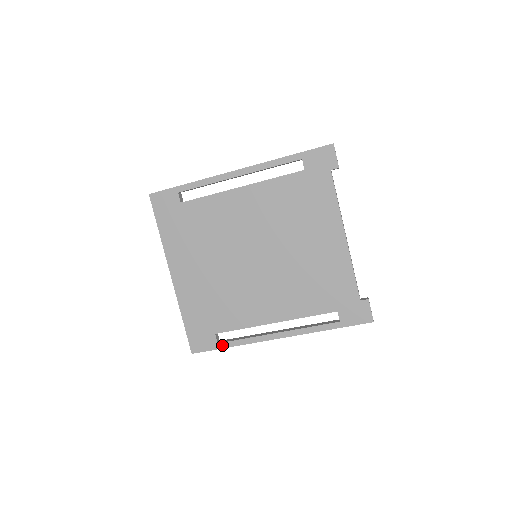
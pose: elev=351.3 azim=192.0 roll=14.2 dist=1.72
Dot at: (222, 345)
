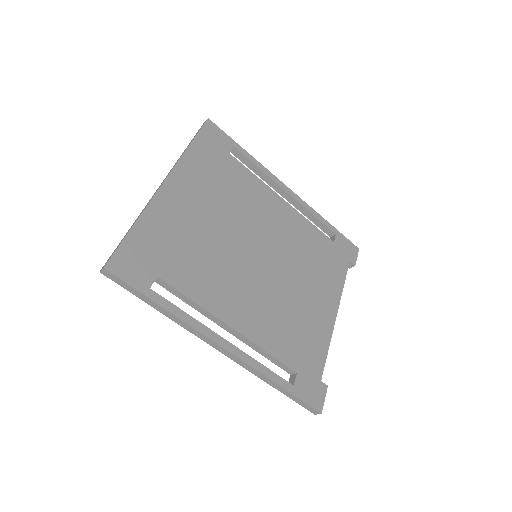
Dot at: (154, 295)
